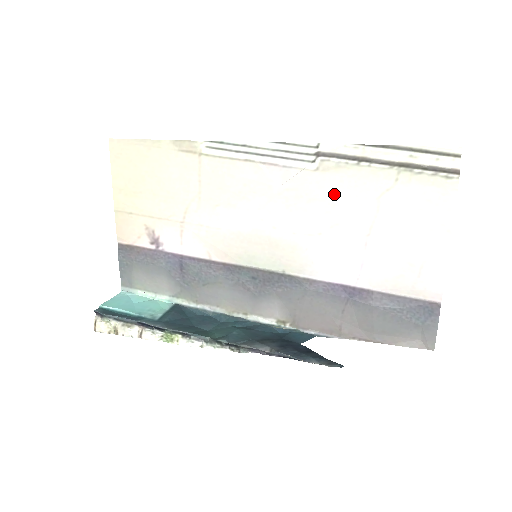
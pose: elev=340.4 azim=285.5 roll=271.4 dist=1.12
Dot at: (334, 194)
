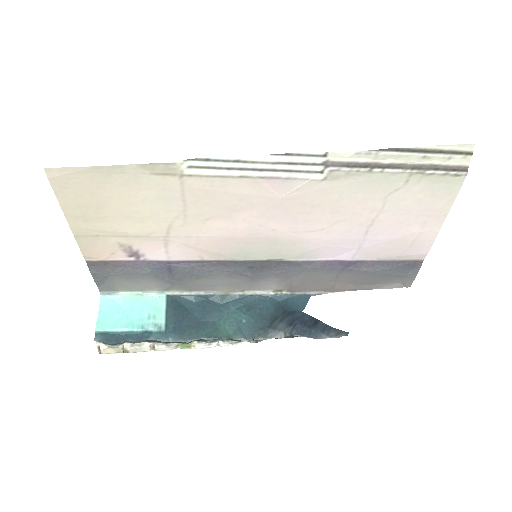
Dot at: (341, 198)
